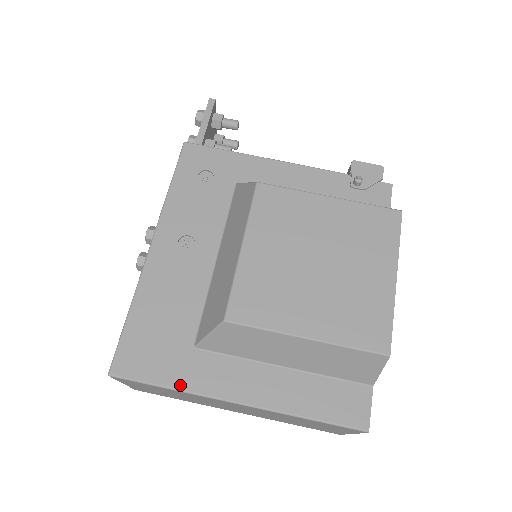
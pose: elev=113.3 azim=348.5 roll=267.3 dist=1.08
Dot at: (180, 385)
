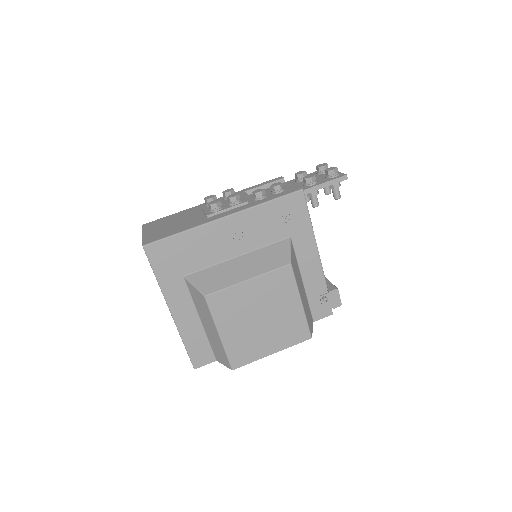
Dot at: (161, 282)
